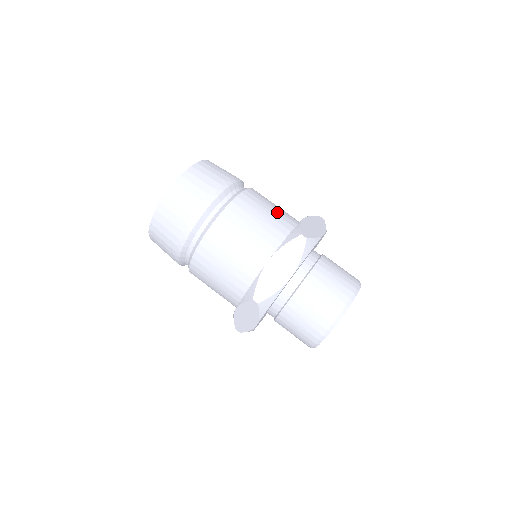
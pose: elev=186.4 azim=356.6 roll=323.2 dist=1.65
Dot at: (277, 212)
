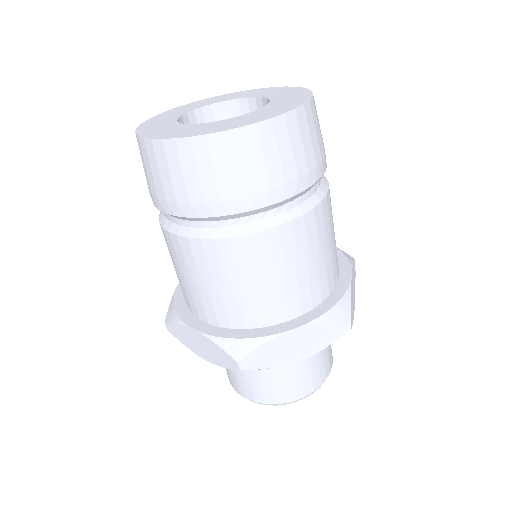
Dot at: (275, 290)
